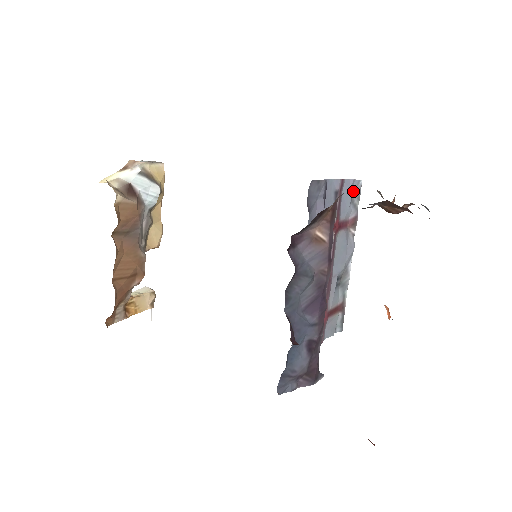
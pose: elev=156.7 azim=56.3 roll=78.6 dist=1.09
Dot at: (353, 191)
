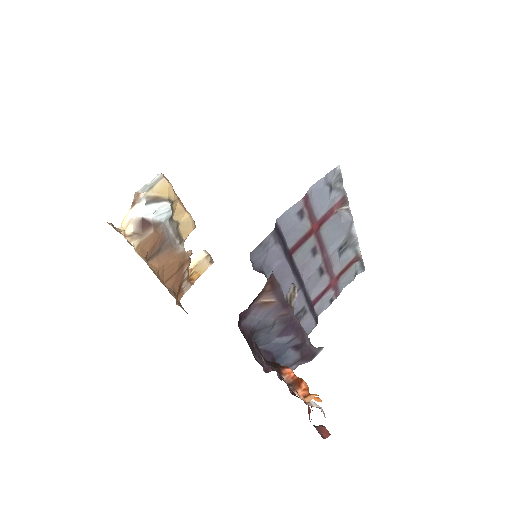
Dot at: (331, 180)
